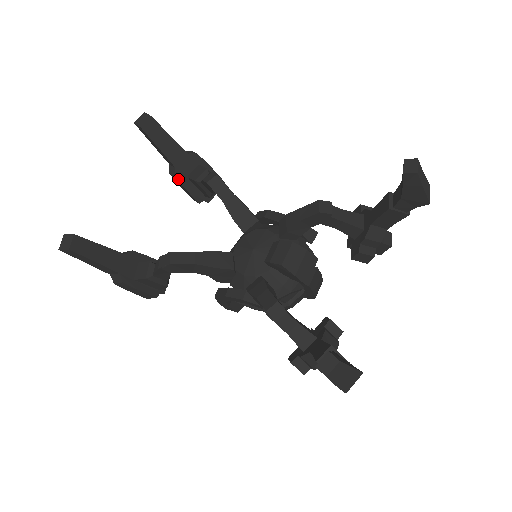
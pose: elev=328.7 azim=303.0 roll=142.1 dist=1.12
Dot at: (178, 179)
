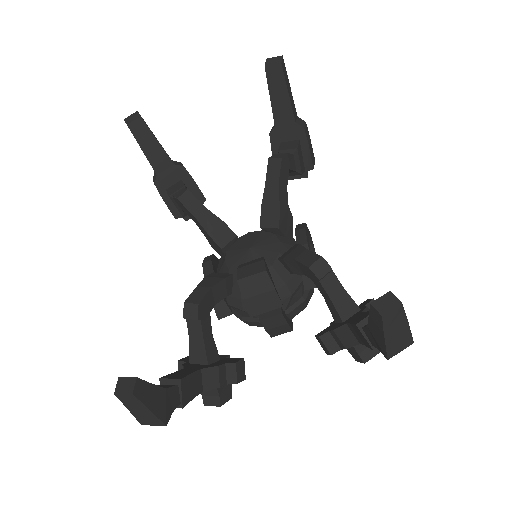
Dot at: (271, 138)
